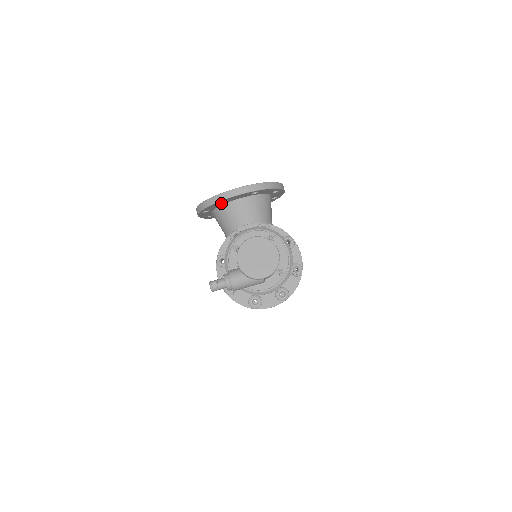
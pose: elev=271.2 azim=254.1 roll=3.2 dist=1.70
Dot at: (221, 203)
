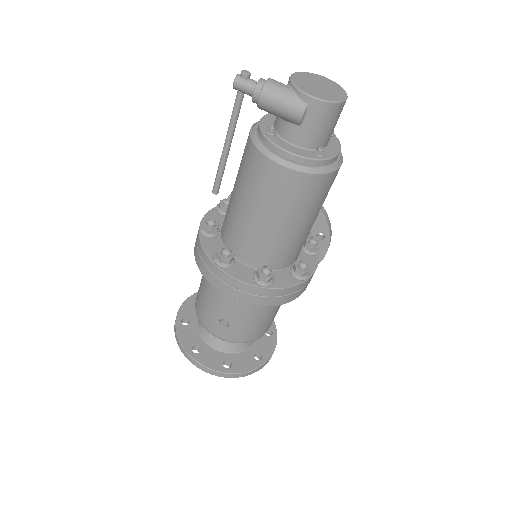
Dot at: occluded
